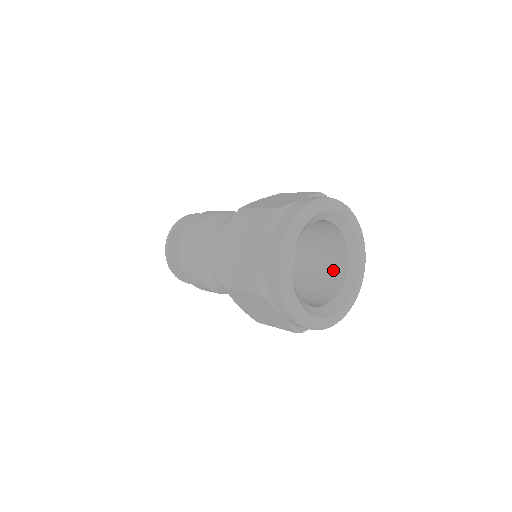
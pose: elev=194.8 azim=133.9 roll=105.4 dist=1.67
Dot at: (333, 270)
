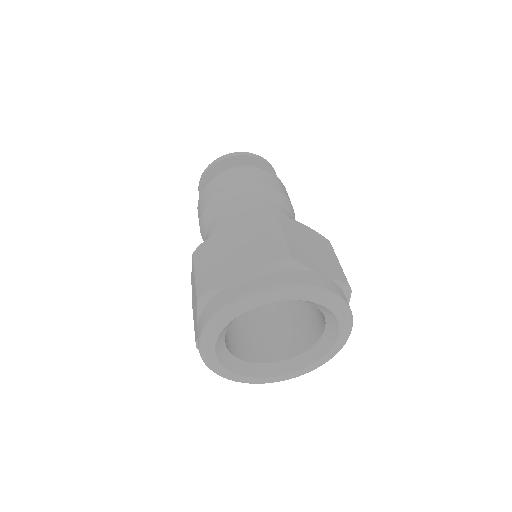
Dot at: (318, 315)
